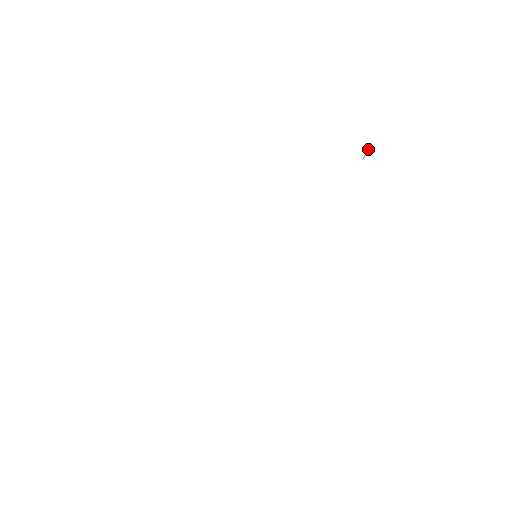
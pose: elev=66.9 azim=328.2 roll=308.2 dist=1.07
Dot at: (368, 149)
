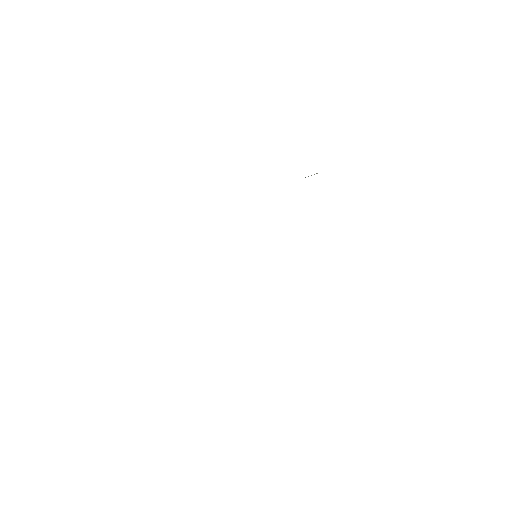
Dot at: occluded
